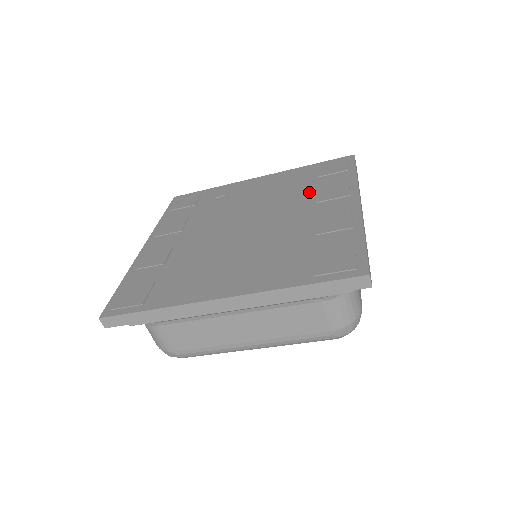
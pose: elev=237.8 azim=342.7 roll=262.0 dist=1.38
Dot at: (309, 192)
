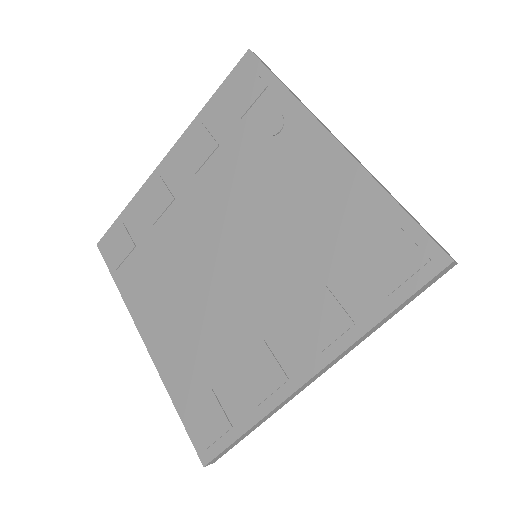
Dot at: (312, 279)
